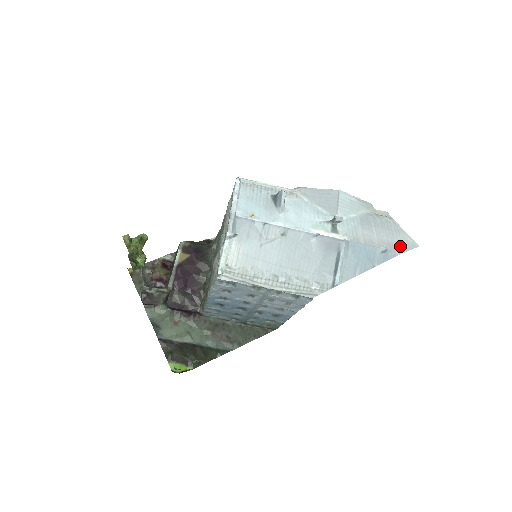
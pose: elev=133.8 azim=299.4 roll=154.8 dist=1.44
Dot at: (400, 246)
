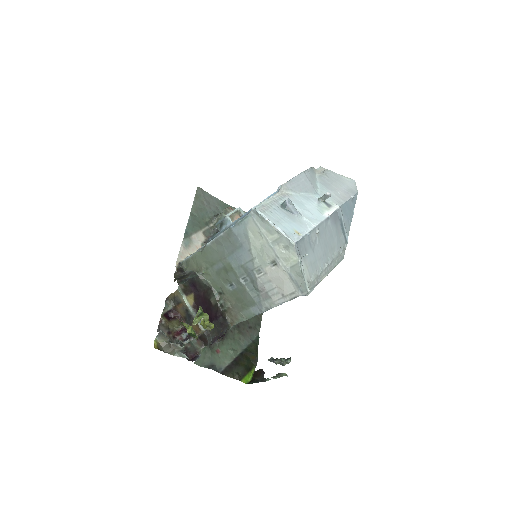
Dot at: (352, 188)
